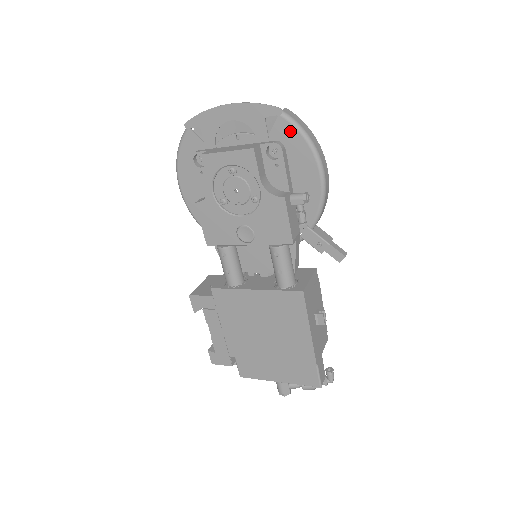
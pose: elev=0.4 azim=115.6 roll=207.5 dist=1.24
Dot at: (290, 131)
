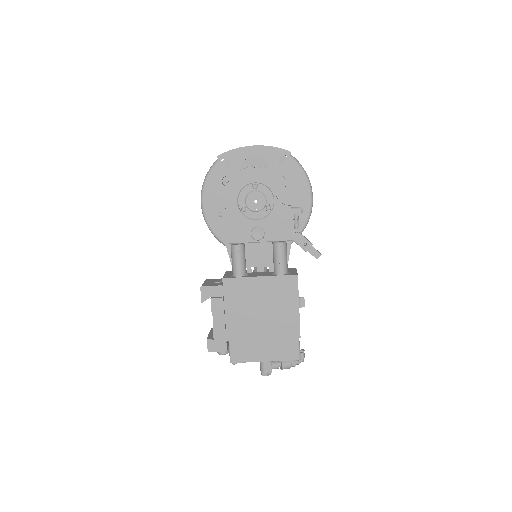
Dot at: (294, 166)
